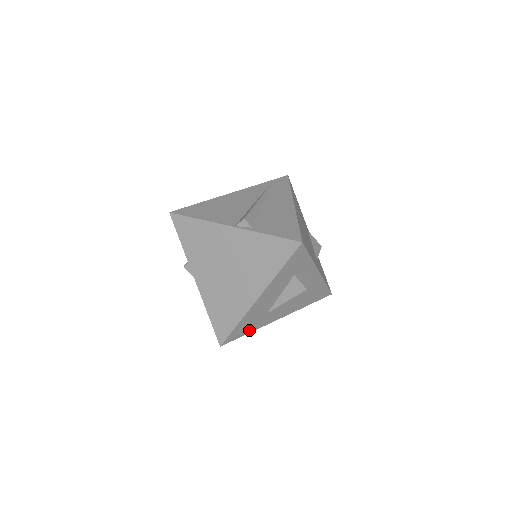
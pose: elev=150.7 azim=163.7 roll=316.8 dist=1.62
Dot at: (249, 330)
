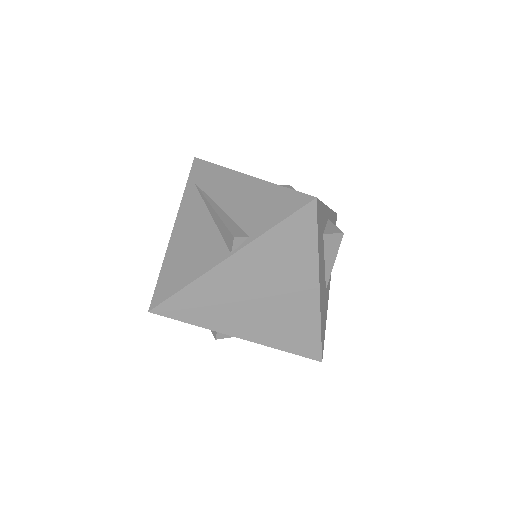
Dot at: (325, 321)
